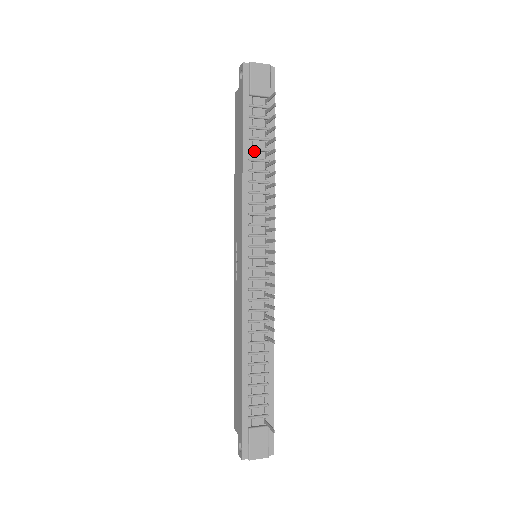
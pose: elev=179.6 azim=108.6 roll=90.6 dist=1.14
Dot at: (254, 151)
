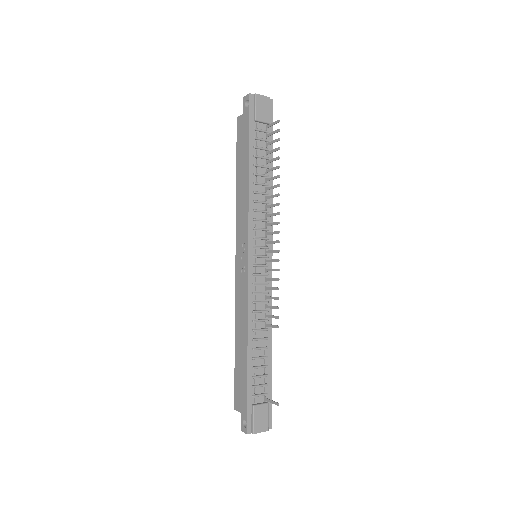
Dot at: (257, 167)
